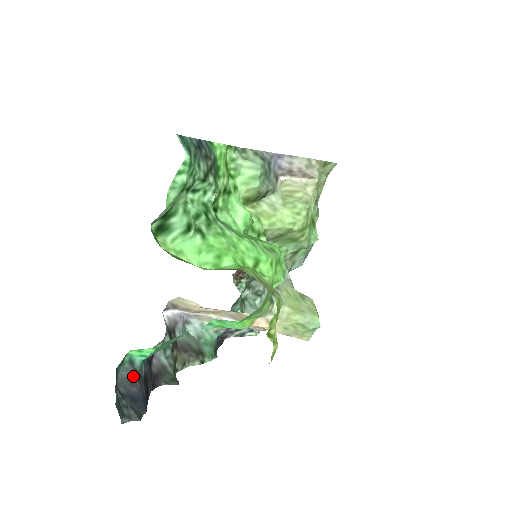
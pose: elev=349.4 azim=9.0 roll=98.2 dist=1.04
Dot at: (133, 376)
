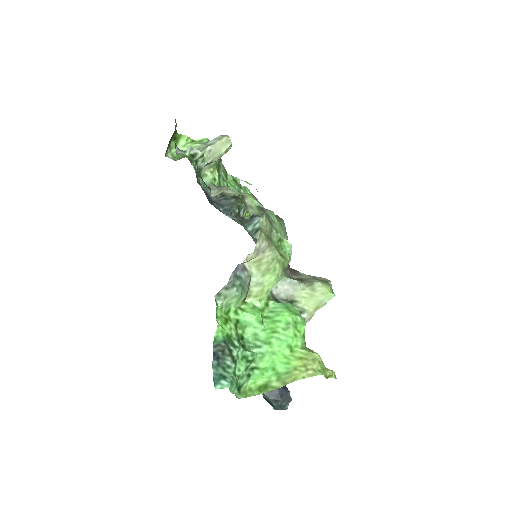
Dot at: occluded
